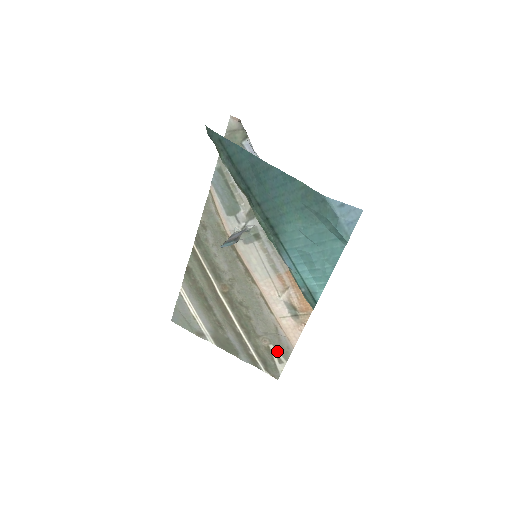
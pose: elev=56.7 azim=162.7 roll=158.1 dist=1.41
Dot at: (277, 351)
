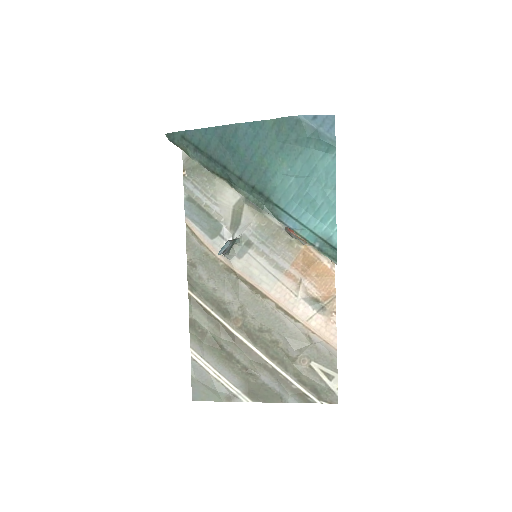
Dot at: (321, 366)
